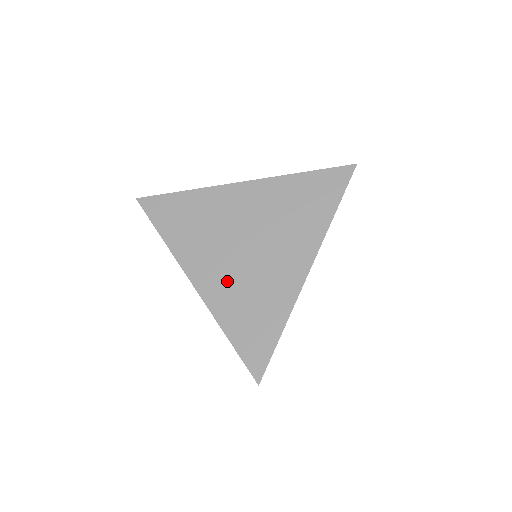
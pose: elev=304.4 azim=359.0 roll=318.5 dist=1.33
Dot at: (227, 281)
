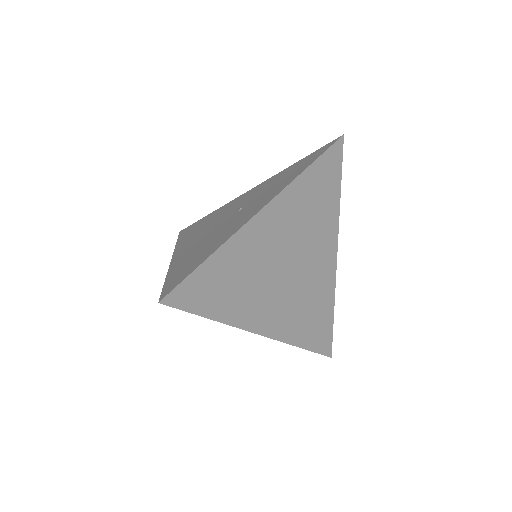
Dot at: (287, 310)
